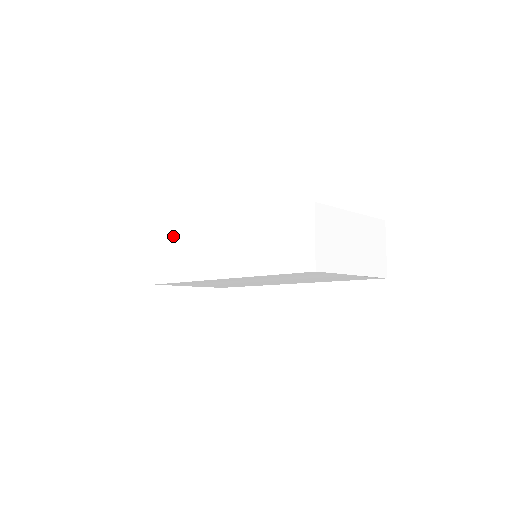
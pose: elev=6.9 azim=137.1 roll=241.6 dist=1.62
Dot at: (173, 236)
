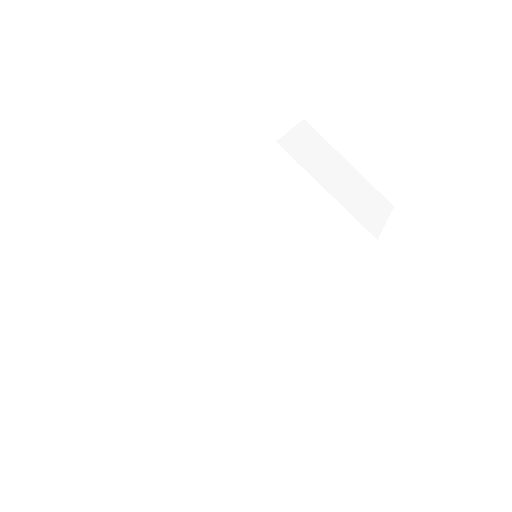
Dot at: occluded
